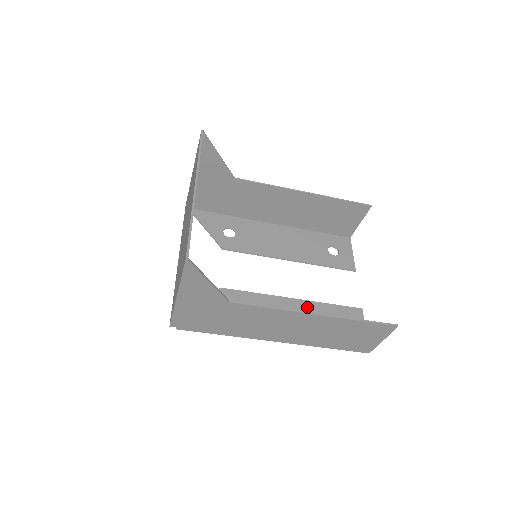
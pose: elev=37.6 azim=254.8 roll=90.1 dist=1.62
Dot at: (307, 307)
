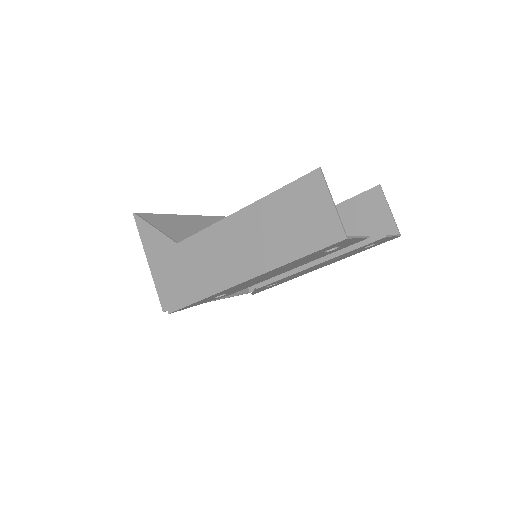
Dot at: occluded
